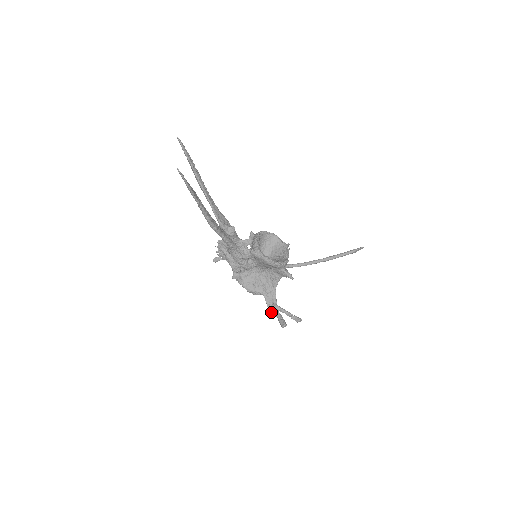
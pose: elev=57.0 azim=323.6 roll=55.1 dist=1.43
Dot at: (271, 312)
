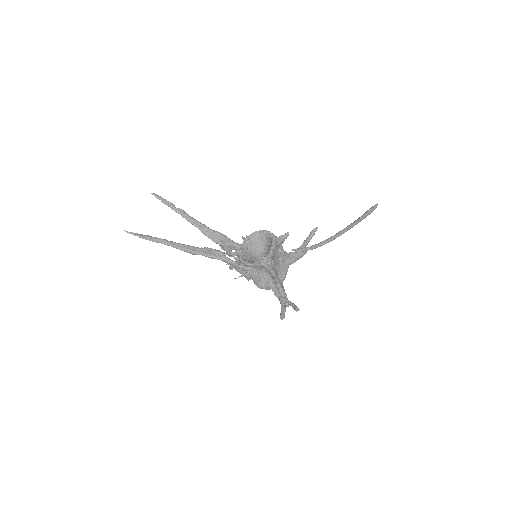
Dot at: occluded
